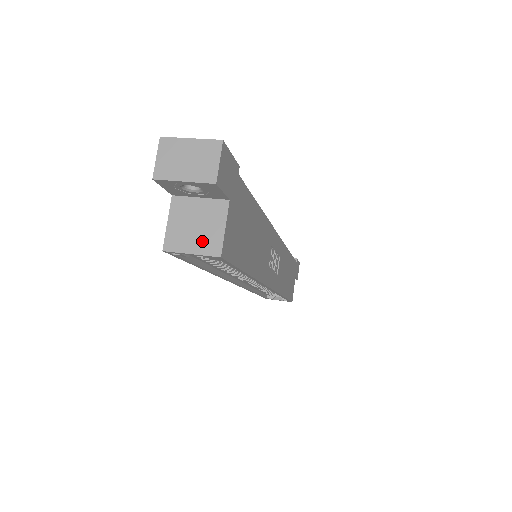
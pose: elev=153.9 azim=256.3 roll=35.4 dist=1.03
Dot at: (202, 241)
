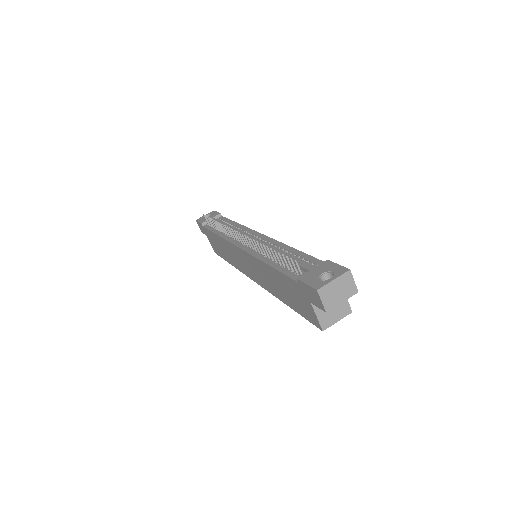
Dot at: (339, 312)
